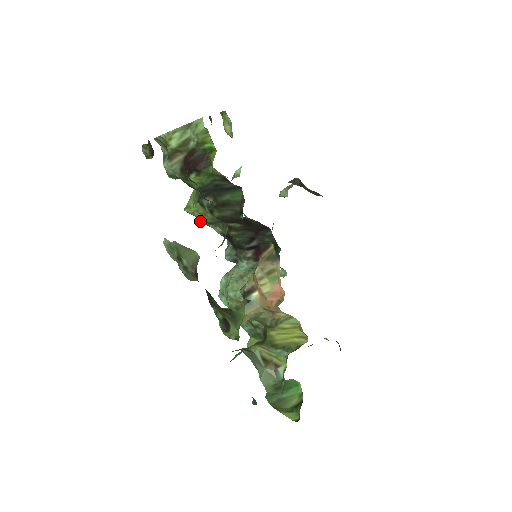
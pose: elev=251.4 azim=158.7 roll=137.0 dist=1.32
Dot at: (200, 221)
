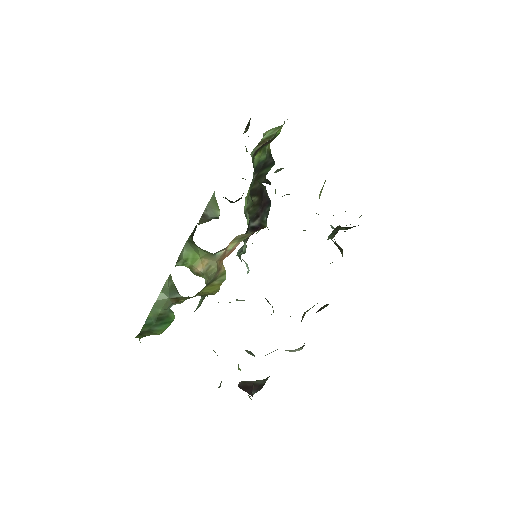
Dot at: (245, 211)
